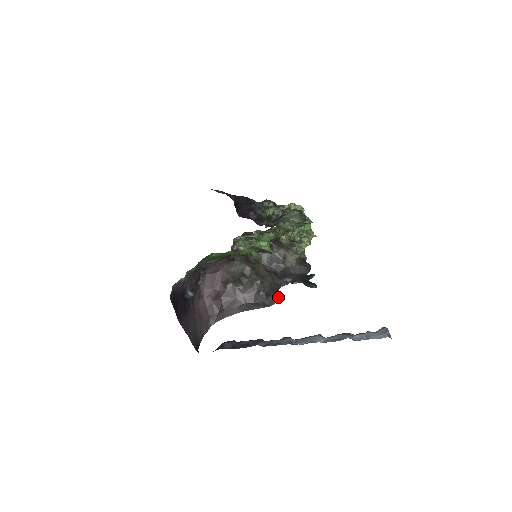
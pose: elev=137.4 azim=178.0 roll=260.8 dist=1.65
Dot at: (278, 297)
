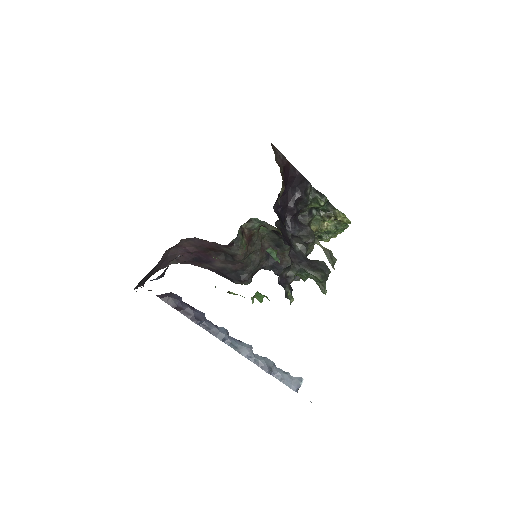
Dot at: (251, 279)
